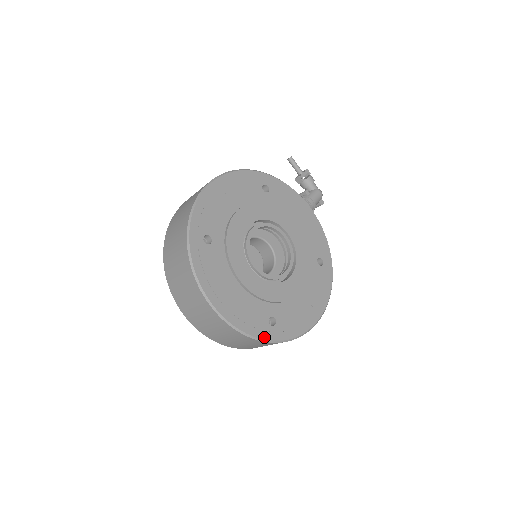
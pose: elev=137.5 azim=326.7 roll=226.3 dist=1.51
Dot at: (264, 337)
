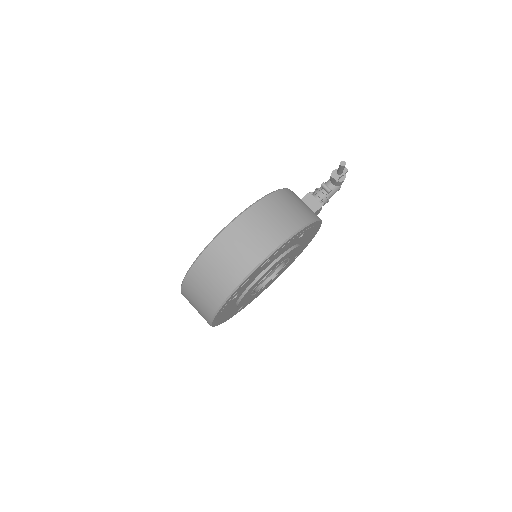
Dot at: (229, 318)
